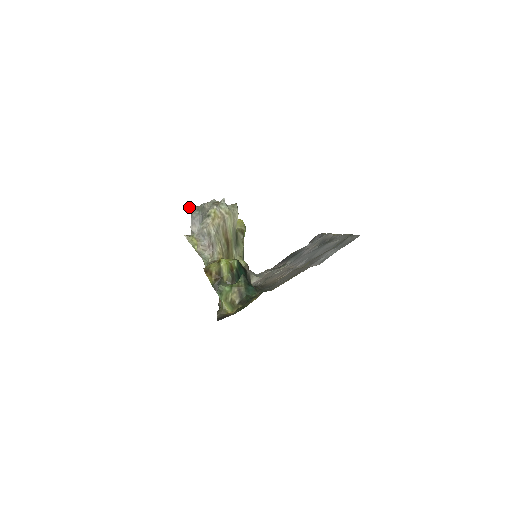
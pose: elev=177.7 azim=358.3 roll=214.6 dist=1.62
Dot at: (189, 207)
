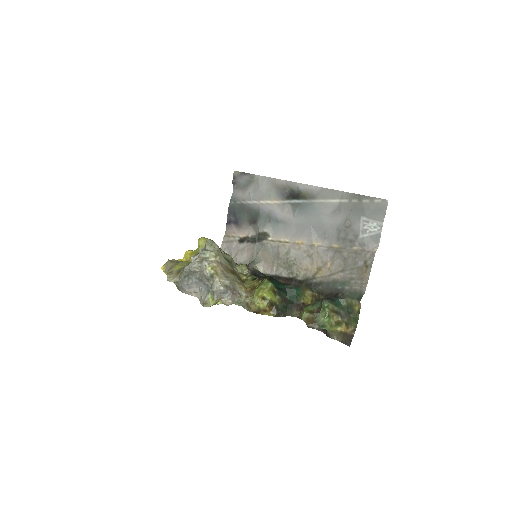
Dot at: occluded
